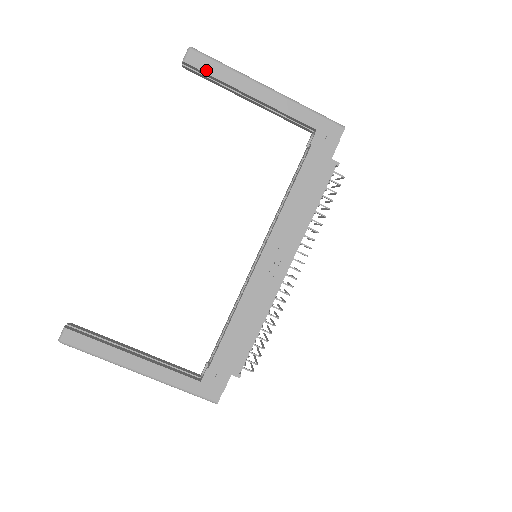
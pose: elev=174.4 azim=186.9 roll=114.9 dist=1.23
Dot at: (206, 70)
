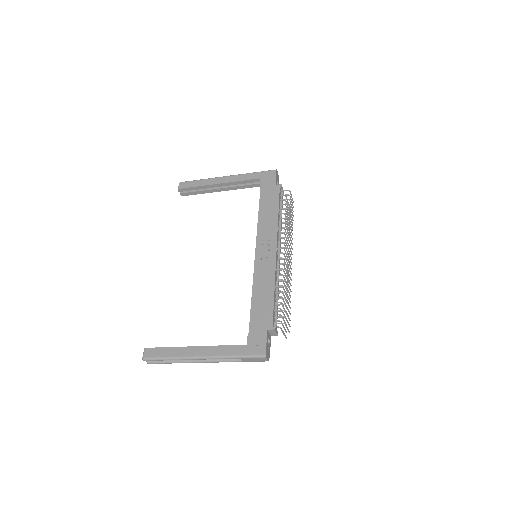
Dot at: (190, 186)
